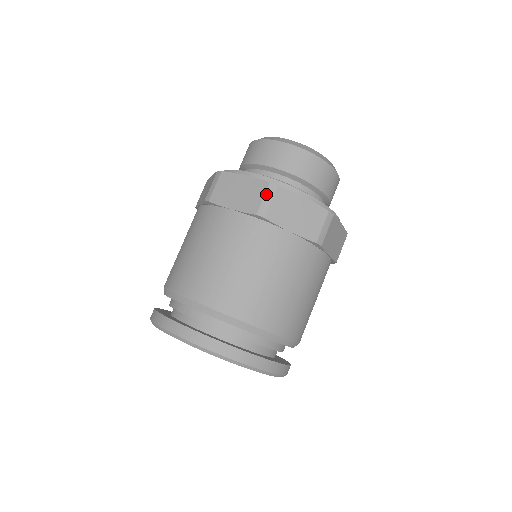
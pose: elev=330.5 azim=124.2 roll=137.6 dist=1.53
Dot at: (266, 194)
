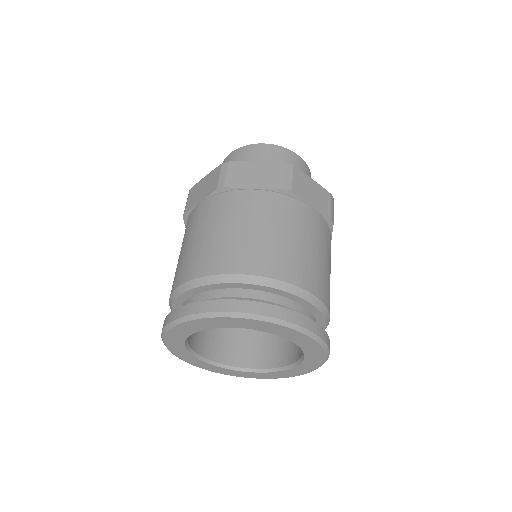
Dot at: (286, 172)
